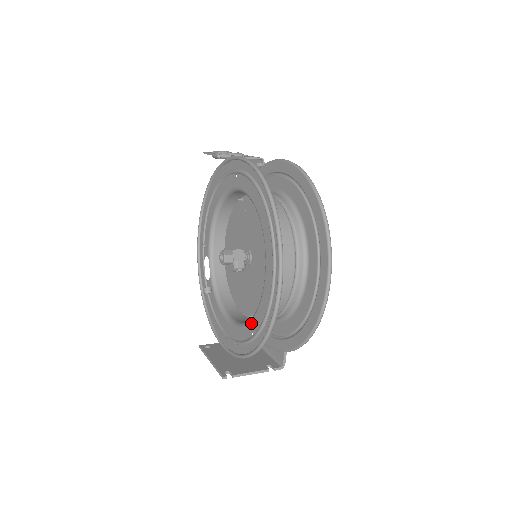
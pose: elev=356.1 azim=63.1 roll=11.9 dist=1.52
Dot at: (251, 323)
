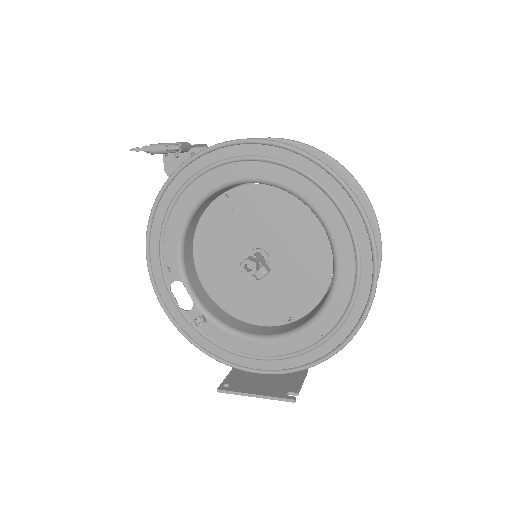
Dot at: (318, 324)
